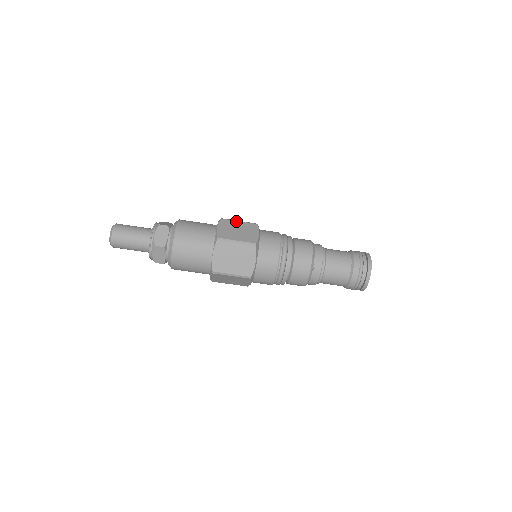
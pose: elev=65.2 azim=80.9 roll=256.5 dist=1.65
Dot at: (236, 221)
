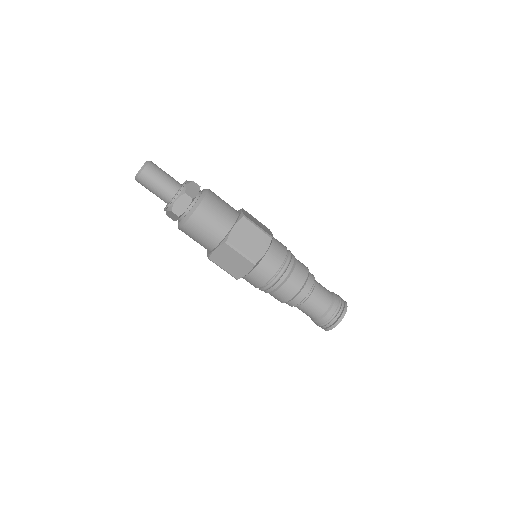
Dot at: occluded
